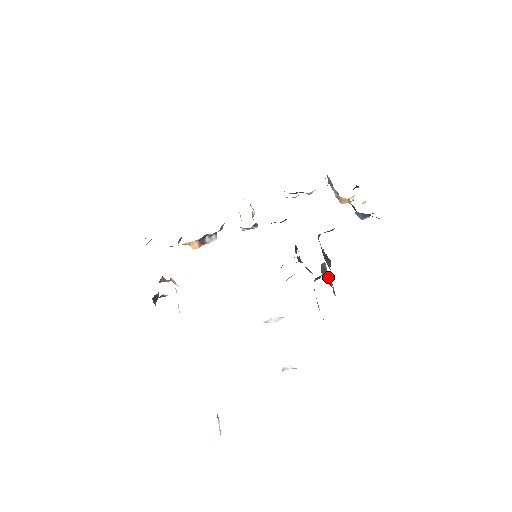
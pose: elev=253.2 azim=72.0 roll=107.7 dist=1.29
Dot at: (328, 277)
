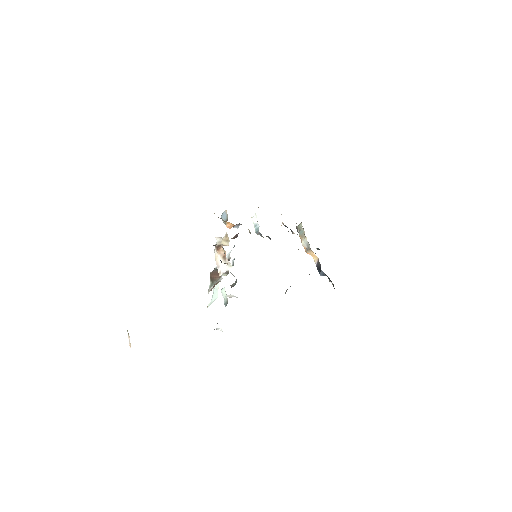
Dot at: occluded
